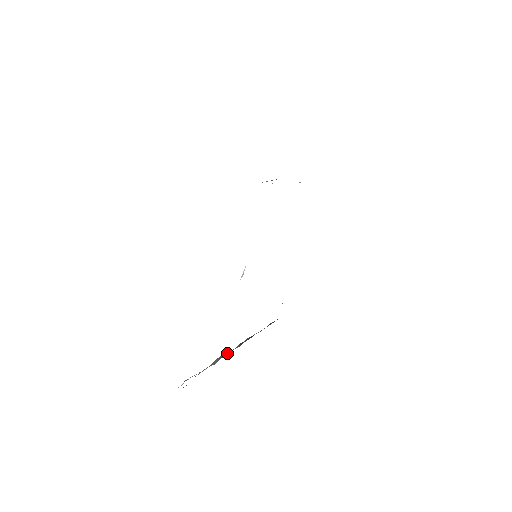
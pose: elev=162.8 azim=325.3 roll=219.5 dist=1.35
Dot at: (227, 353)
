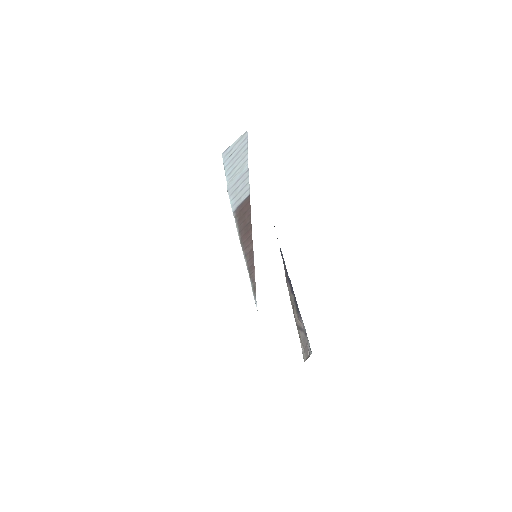
Dot at: (298, 310)
